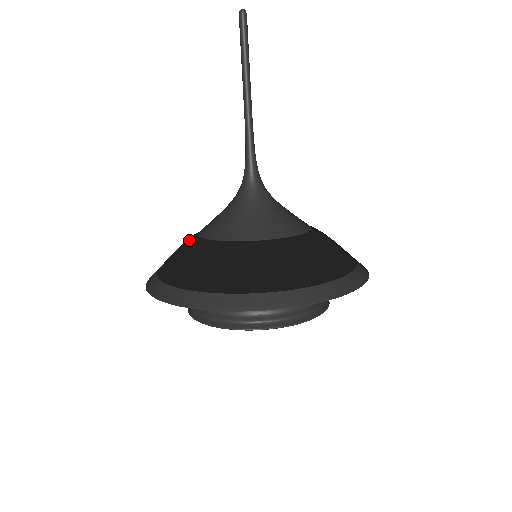
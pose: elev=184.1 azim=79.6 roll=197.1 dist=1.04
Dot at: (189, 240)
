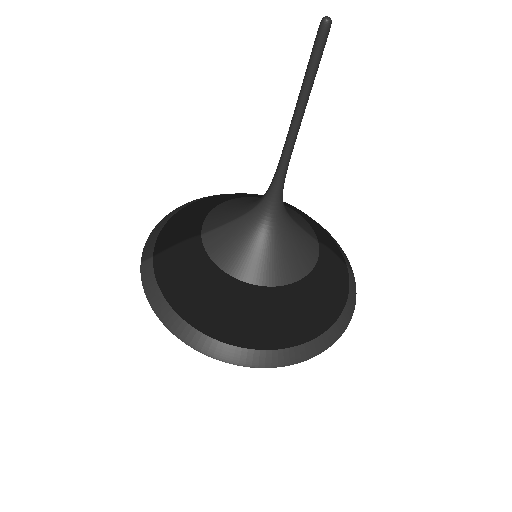
Dot at: (197, 258)
